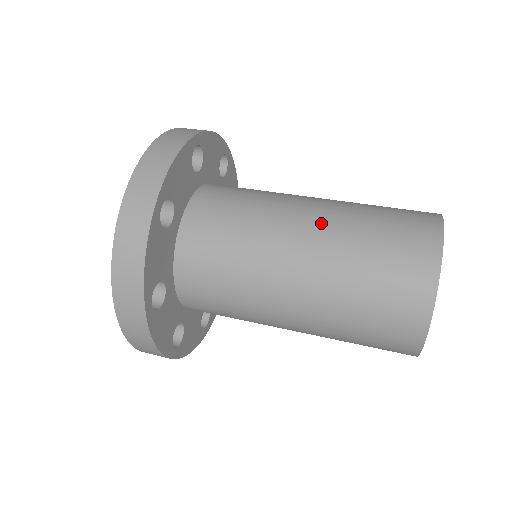
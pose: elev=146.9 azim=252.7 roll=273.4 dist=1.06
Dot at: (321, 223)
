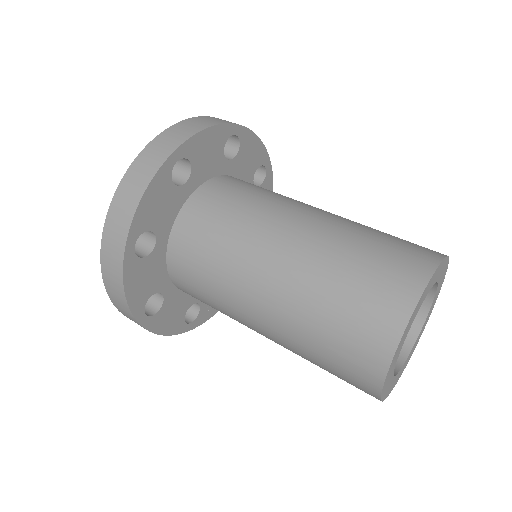
Dot at: (320, 223)
